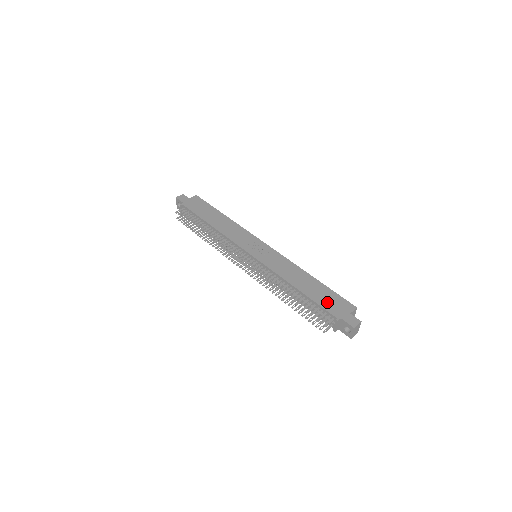
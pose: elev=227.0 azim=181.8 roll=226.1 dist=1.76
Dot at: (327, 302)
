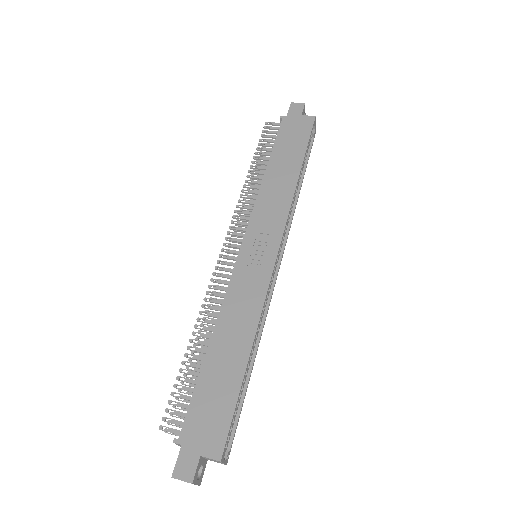
Dot at: (205, 405)
